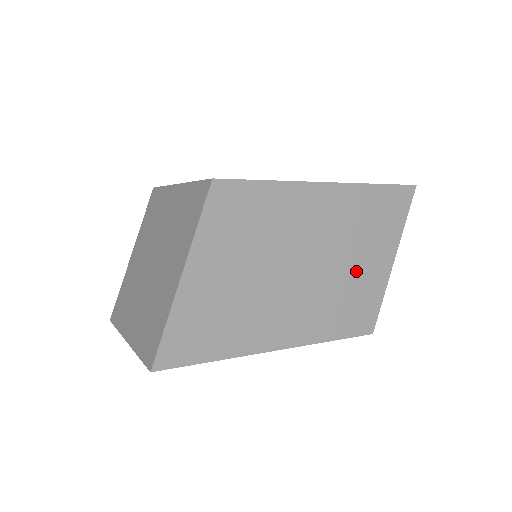
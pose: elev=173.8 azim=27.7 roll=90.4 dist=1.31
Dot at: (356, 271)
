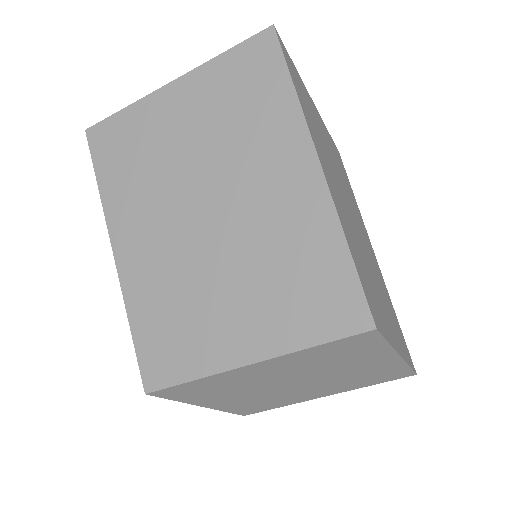
Dot at: (377, 293)
